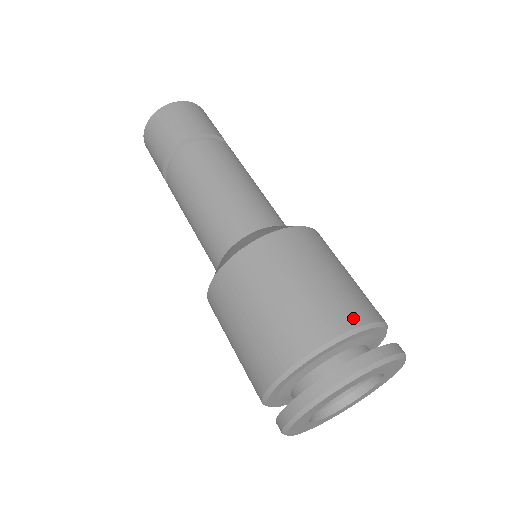
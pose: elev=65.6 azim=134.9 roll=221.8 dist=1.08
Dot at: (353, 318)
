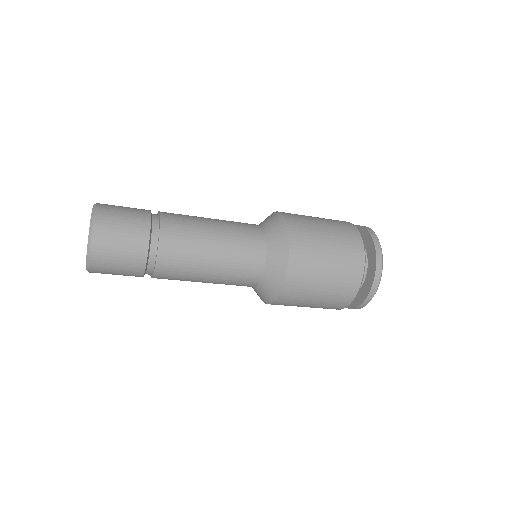
Dot at: (359, 267)
